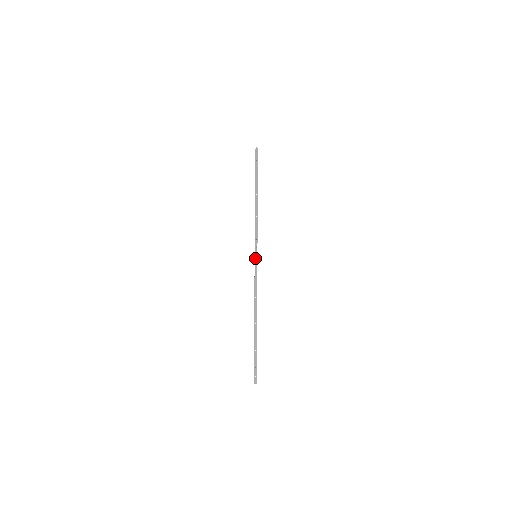
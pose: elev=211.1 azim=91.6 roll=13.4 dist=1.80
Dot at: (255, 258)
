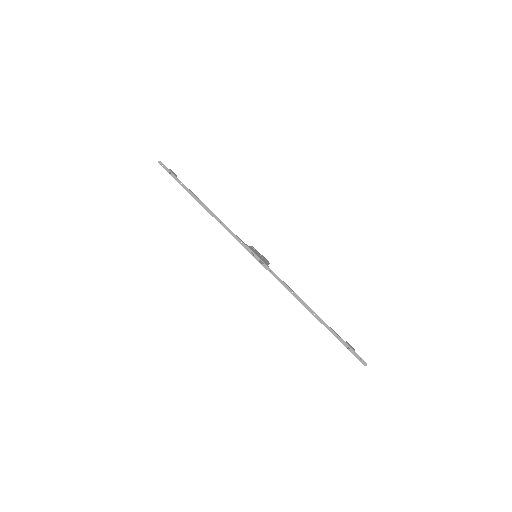
Dot at: (257, 259)
